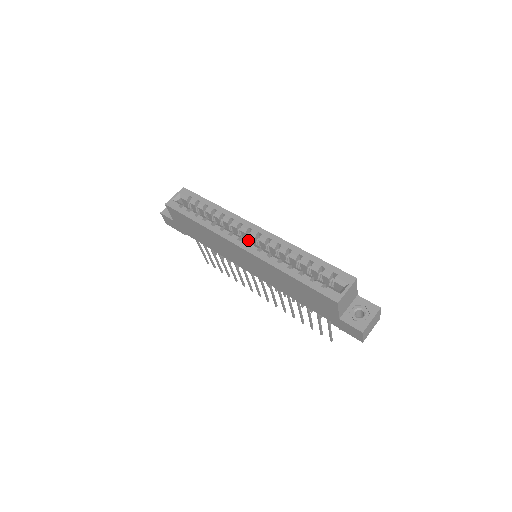
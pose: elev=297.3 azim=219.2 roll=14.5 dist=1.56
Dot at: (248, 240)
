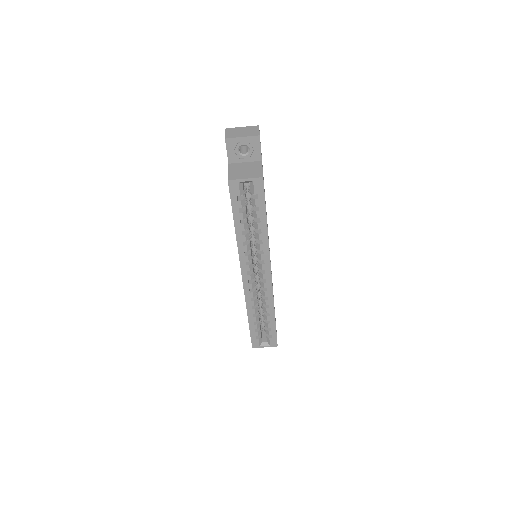
Dot at: (257, 265)
